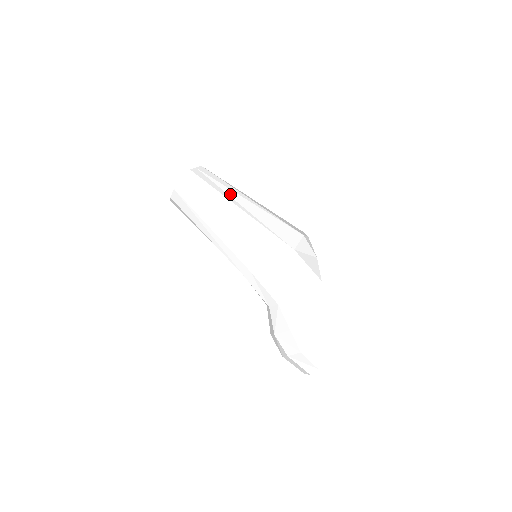
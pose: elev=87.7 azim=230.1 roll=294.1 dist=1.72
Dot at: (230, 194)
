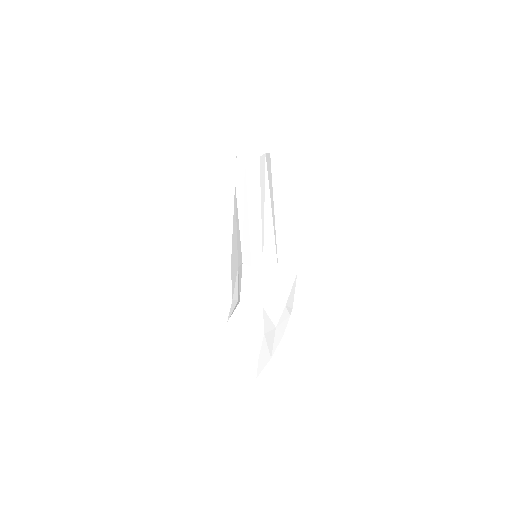
Dot at: occluded
